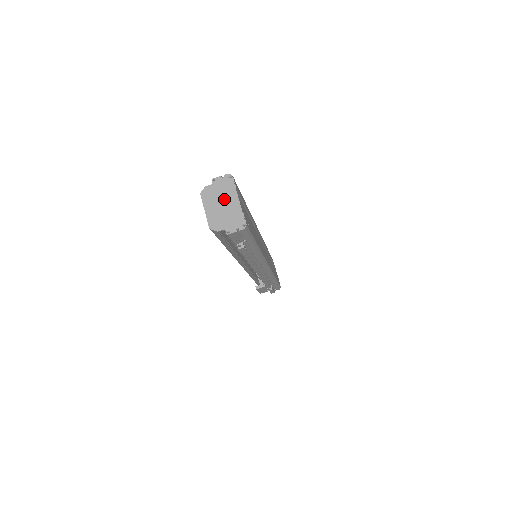
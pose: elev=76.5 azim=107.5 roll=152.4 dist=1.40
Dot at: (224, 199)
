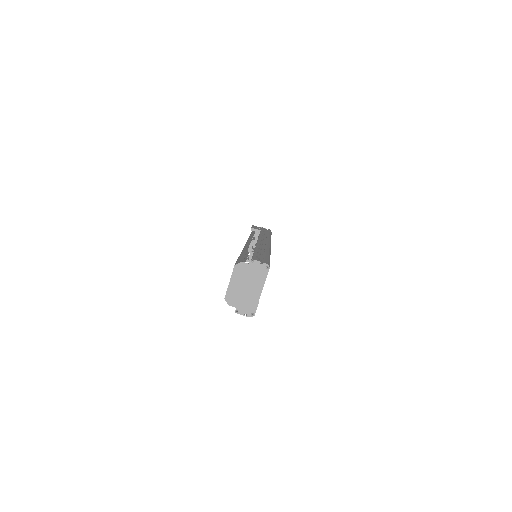
Dot at: (251, 283)
